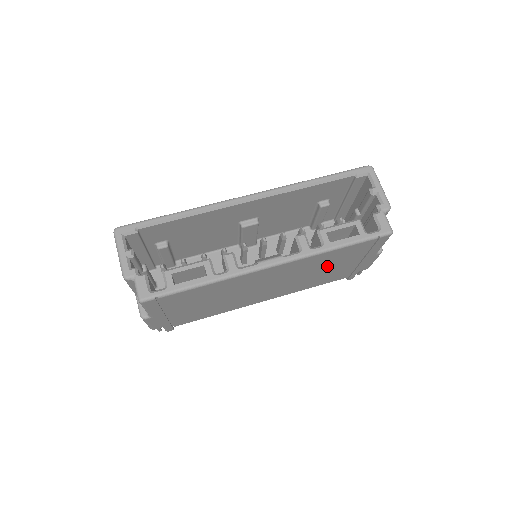
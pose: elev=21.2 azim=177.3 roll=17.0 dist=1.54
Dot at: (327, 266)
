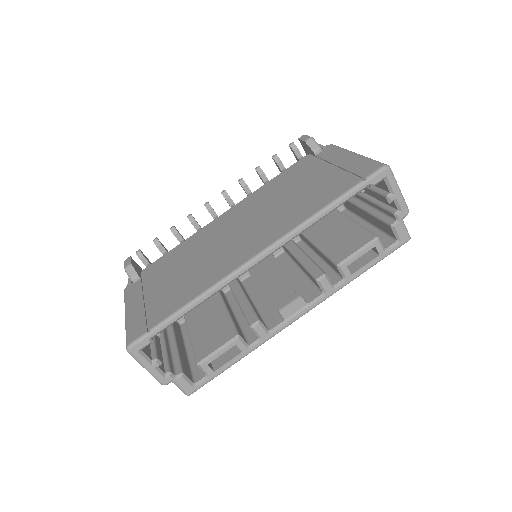
Dot at: occluded
